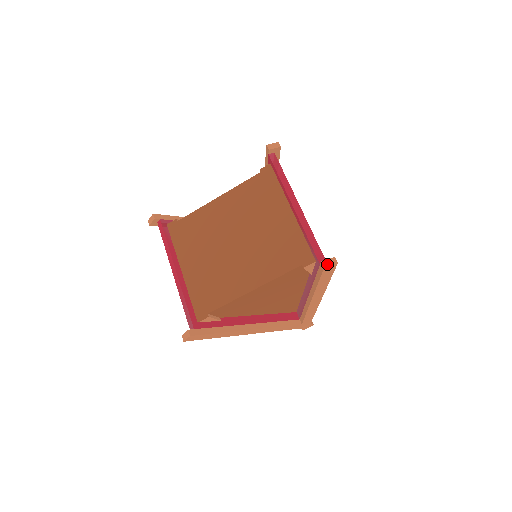
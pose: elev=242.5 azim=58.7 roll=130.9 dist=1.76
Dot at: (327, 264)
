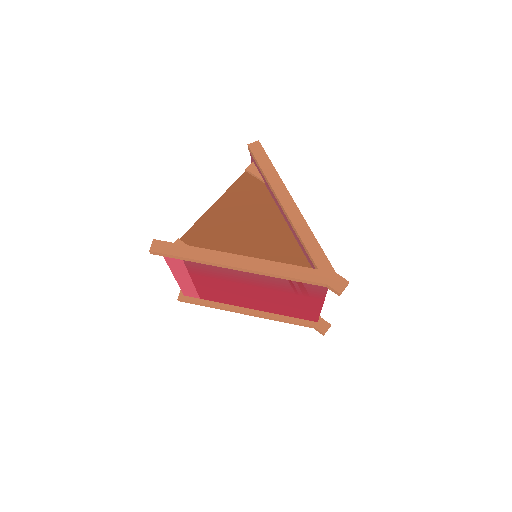
Dot at: (251, 145)
